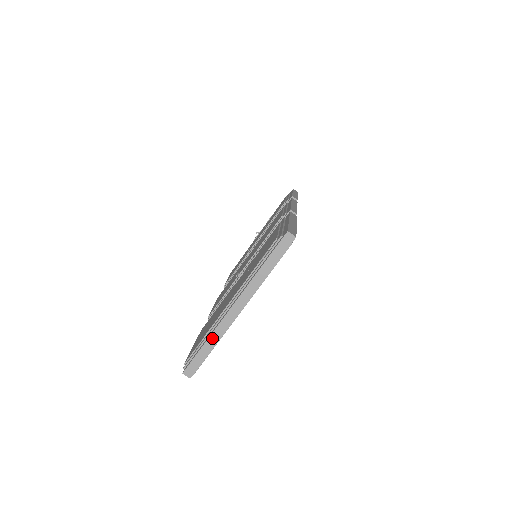
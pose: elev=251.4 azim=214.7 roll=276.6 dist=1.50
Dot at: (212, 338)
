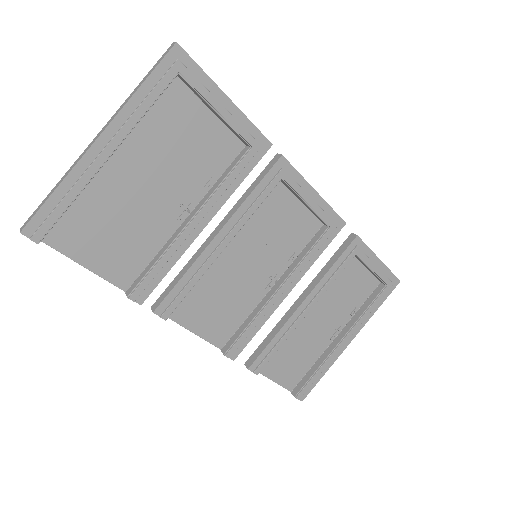
Dot at: (64, 177)
